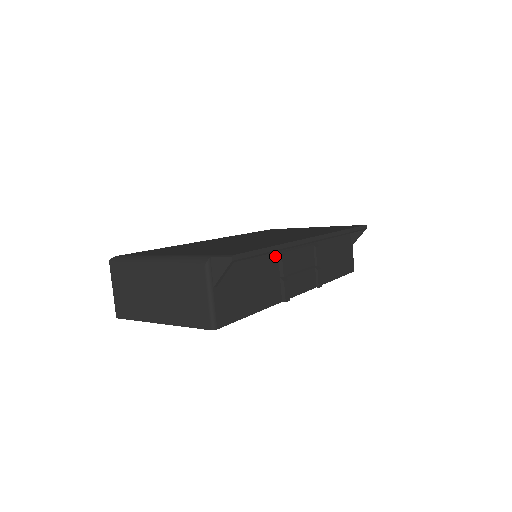
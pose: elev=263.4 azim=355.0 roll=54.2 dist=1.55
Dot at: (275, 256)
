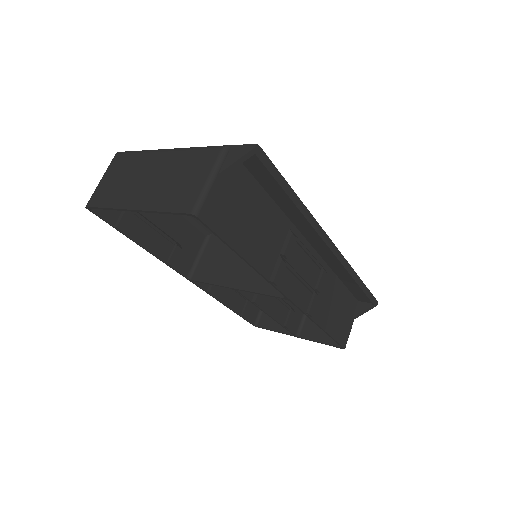
Dot at: (285, 229)
